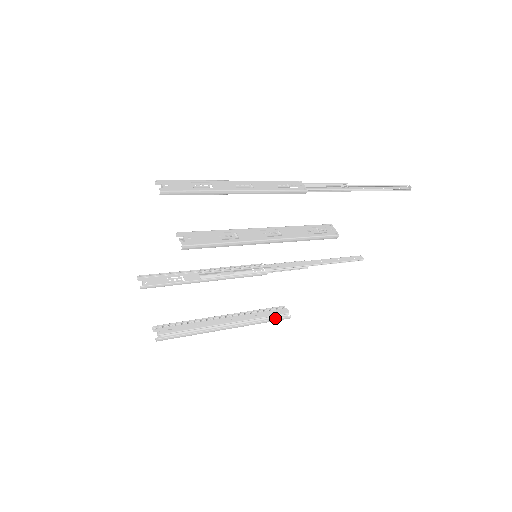
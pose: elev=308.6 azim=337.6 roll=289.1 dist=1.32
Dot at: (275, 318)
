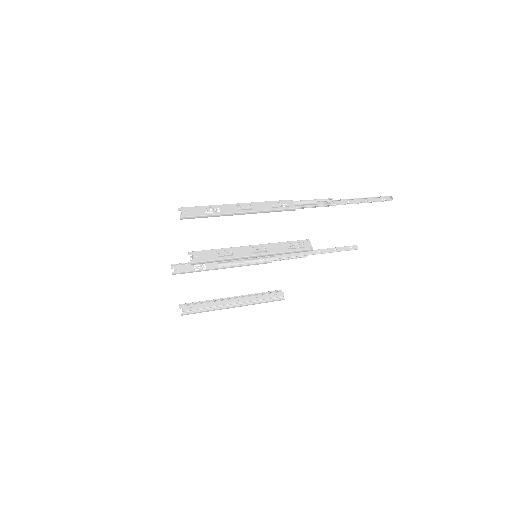
Dot at: (272, 300)
